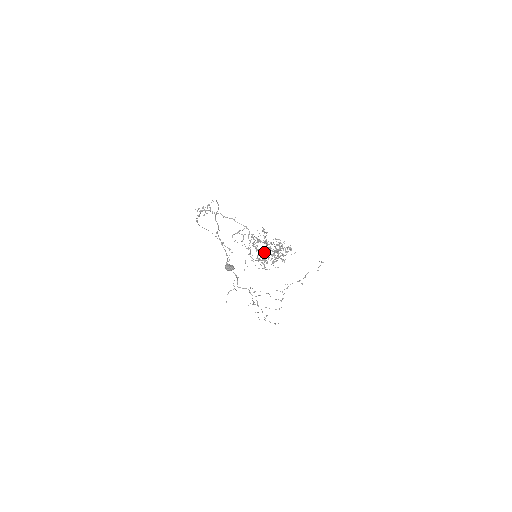
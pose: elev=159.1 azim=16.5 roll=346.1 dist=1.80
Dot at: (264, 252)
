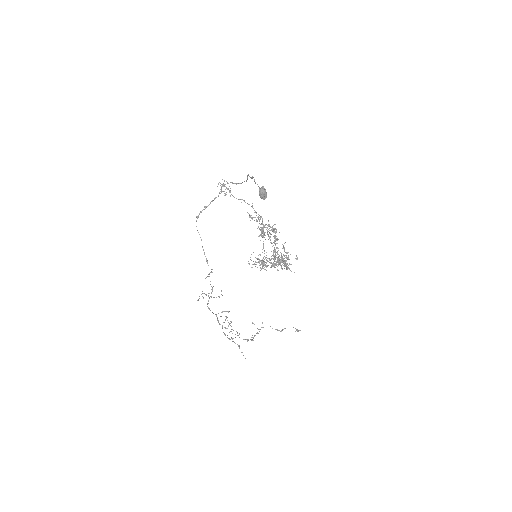
Dot at: occluded
